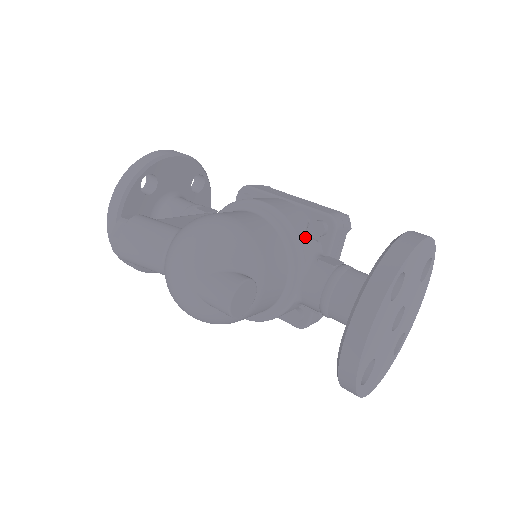
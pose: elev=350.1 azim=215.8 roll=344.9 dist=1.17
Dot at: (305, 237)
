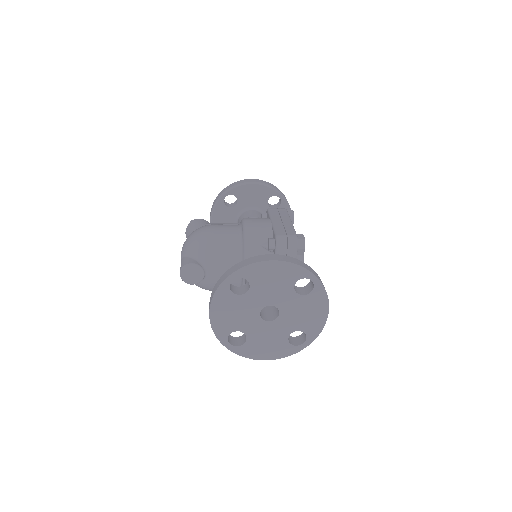
Dot at: (256, 248)
